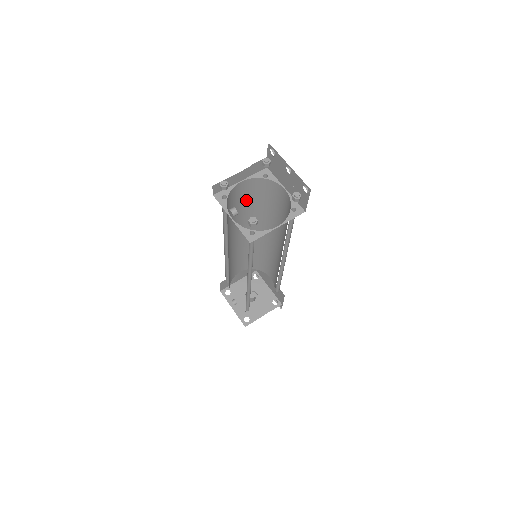
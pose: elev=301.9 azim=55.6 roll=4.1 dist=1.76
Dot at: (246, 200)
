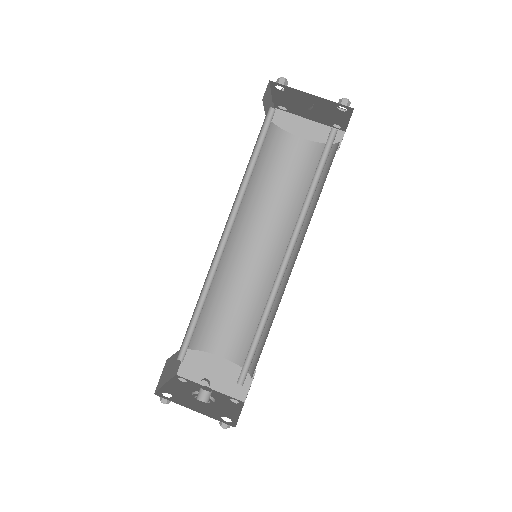
Dot at: occluded
